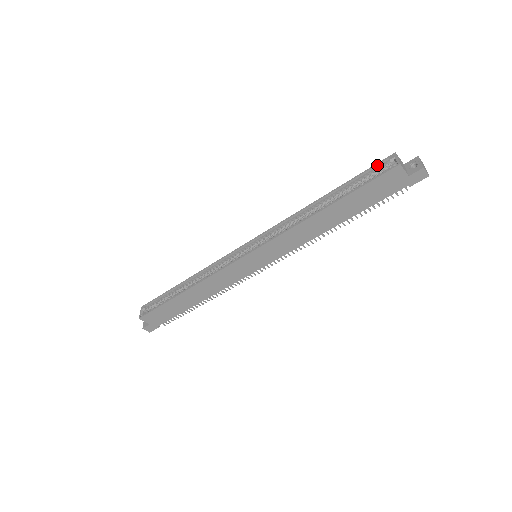
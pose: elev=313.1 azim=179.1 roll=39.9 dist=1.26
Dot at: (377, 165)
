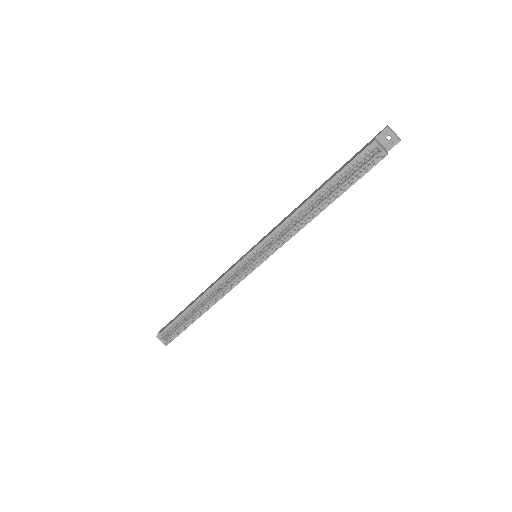
Dot at: (359, 156)
